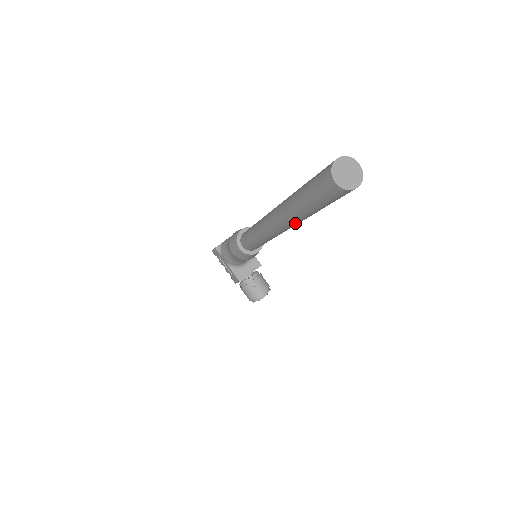
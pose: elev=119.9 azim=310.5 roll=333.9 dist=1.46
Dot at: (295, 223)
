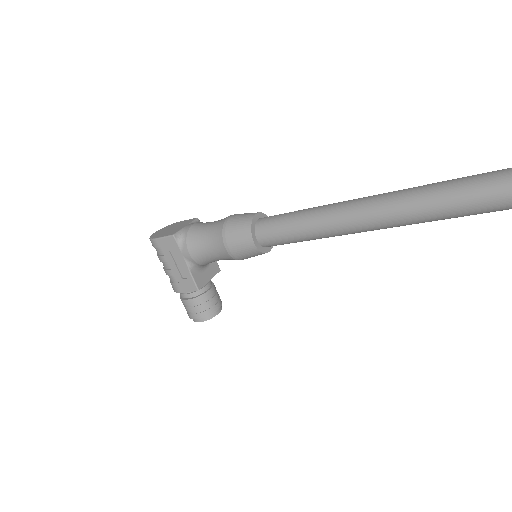
Dot at: (451, 217)
